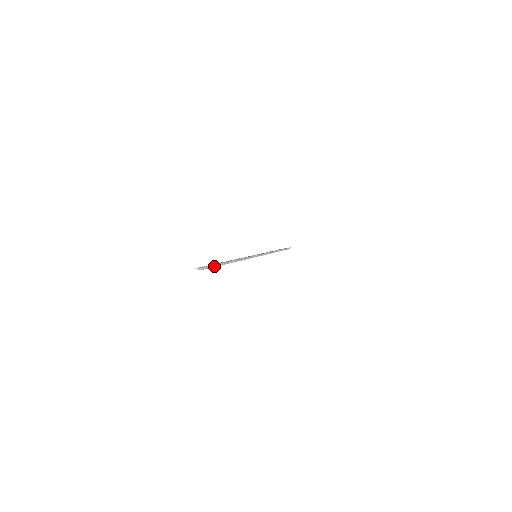
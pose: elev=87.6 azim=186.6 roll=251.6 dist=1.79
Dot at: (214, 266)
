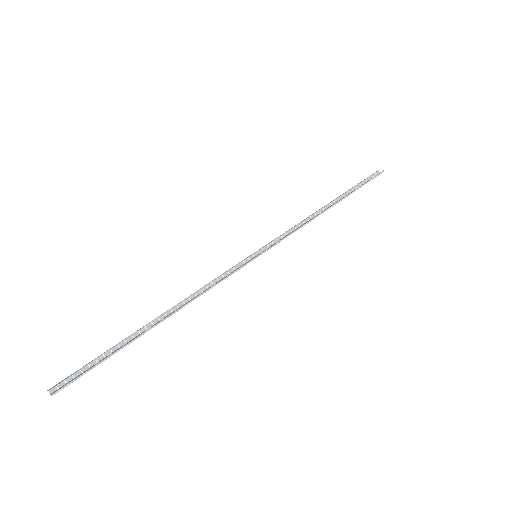
Dot at: (93, 369)
